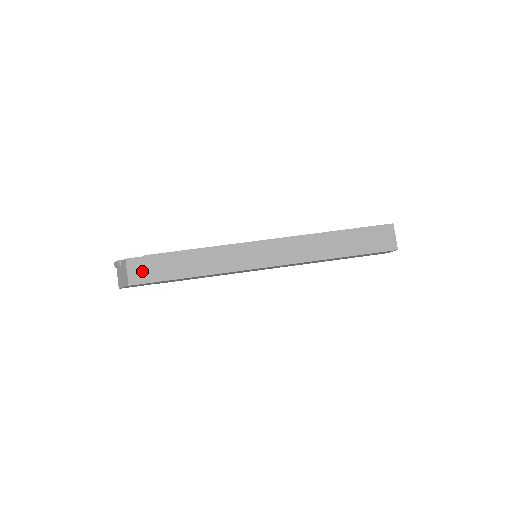
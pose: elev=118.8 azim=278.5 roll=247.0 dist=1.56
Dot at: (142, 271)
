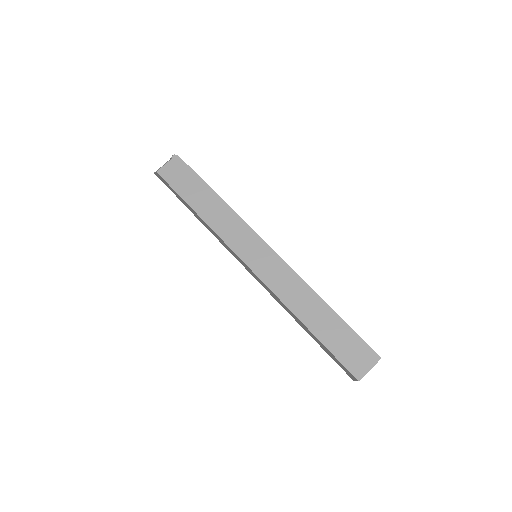
Dot at: (175, 173)
